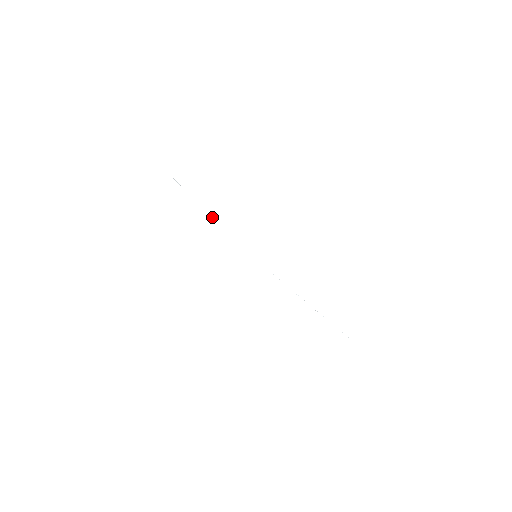
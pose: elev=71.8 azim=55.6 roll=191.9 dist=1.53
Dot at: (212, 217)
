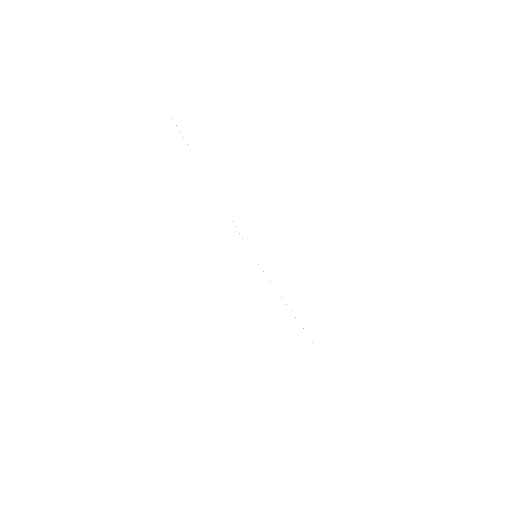
Dot at: occluded
